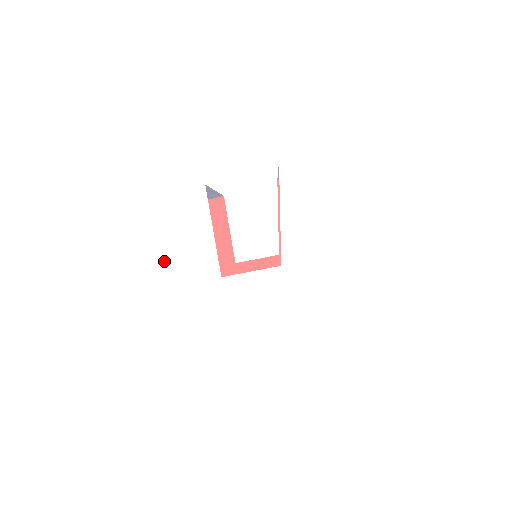
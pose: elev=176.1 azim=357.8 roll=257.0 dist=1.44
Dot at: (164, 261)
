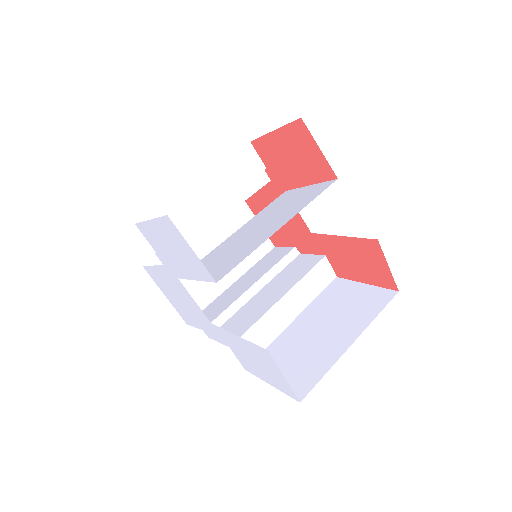
Dot at: (155, 234)
